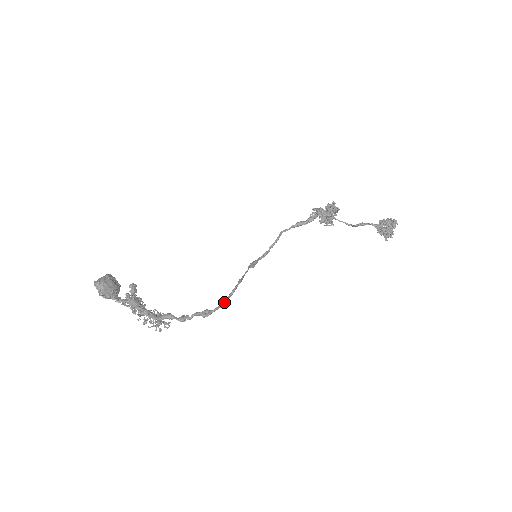
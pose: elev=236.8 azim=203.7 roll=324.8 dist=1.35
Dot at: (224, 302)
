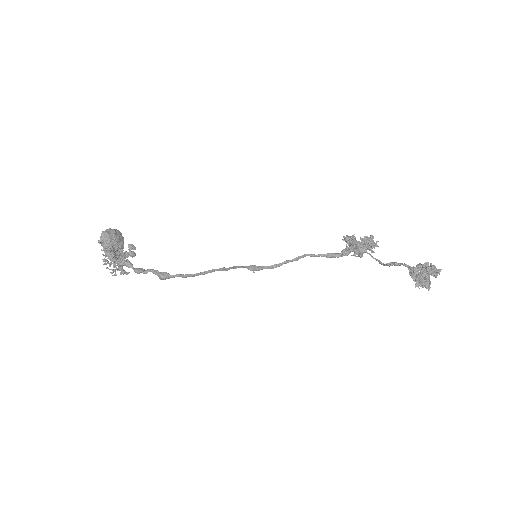
Dot at: (189, 274)
